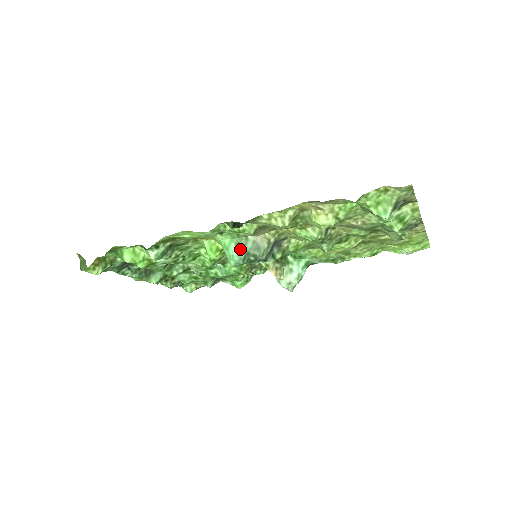
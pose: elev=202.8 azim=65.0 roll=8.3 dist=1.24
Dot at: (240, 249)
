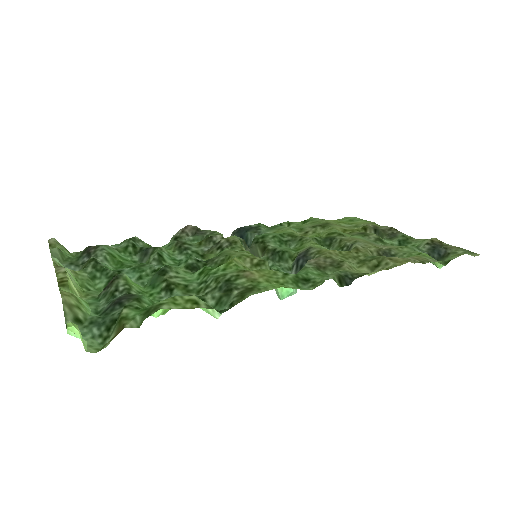
Dot at: occluded
